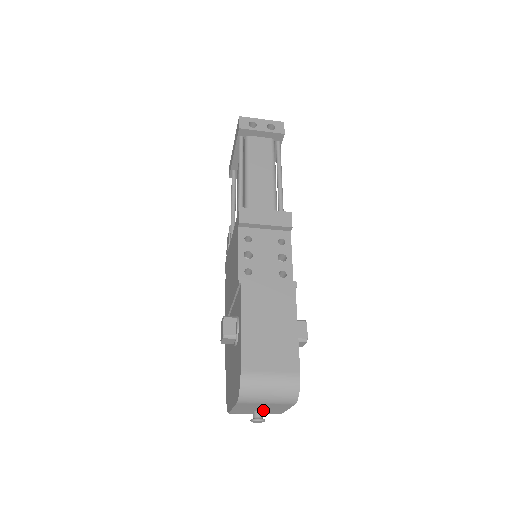
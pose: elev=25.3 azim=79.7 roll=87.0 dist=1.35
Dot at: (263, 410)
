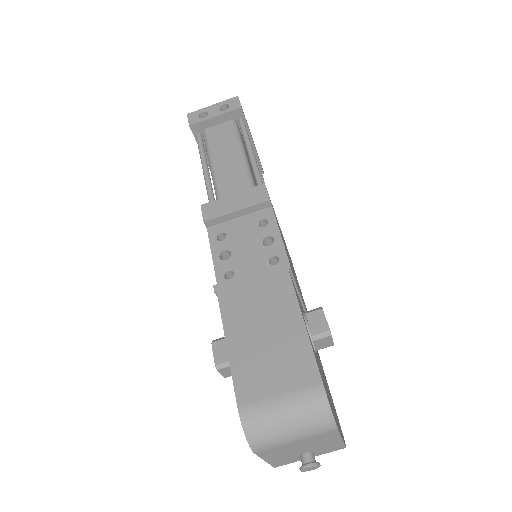
Dot at: (310, 450)
